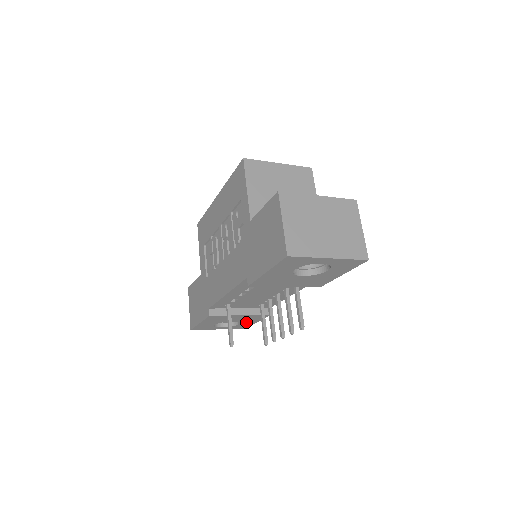
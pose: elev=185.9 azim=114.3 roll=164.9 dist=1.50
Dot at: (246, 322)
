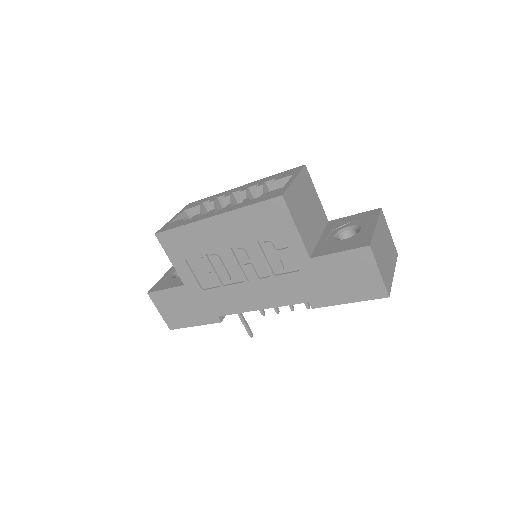
Dot at: occluded
